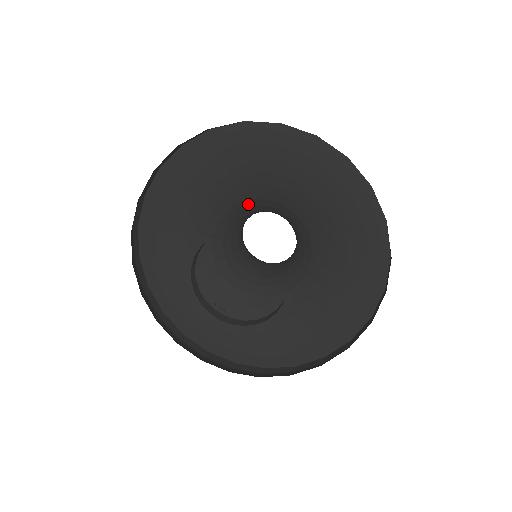
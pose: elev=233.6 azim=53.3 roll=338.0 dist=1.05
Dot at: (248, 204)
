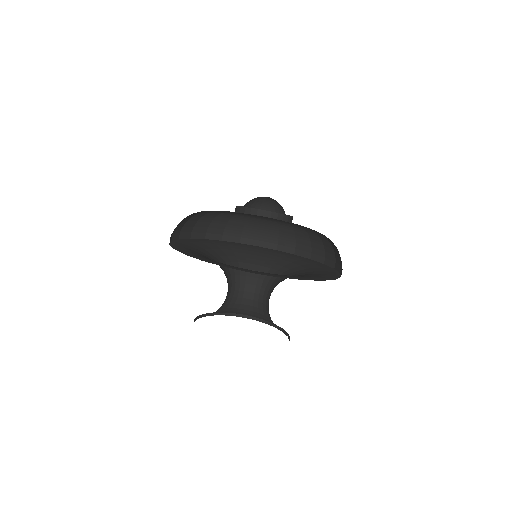
Dot at: (263, 269)
